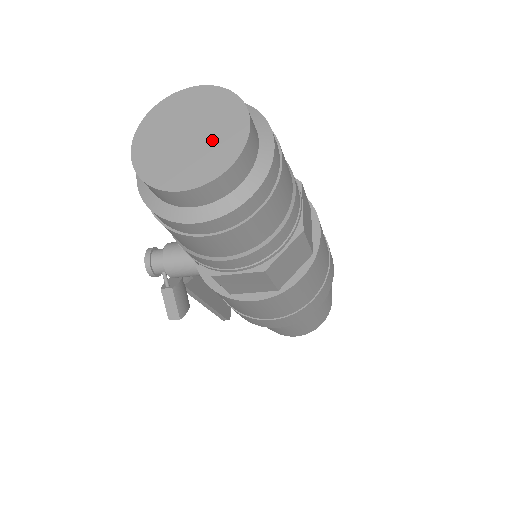
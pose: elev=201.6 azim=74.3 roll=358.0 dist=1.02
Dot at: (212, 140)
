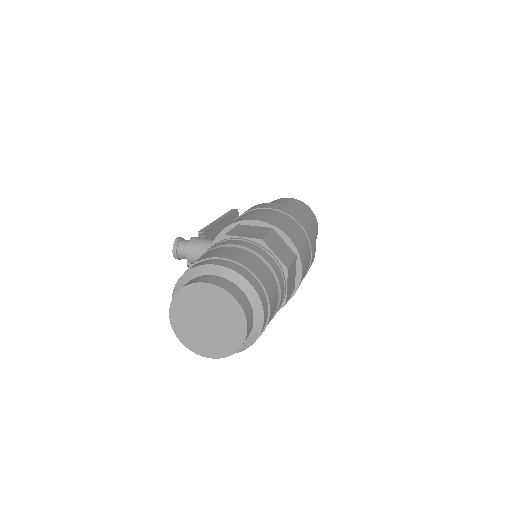
Dot at: (223, 331)
